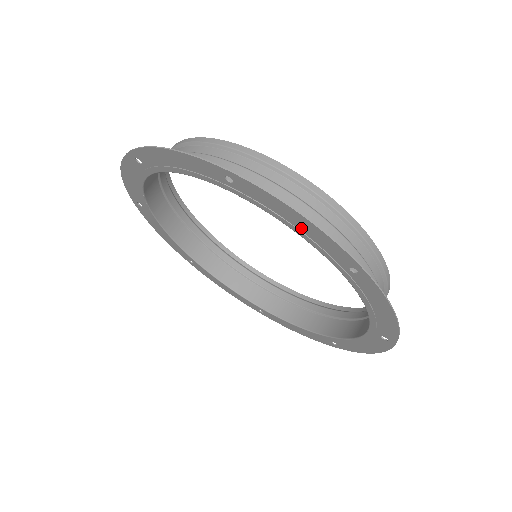
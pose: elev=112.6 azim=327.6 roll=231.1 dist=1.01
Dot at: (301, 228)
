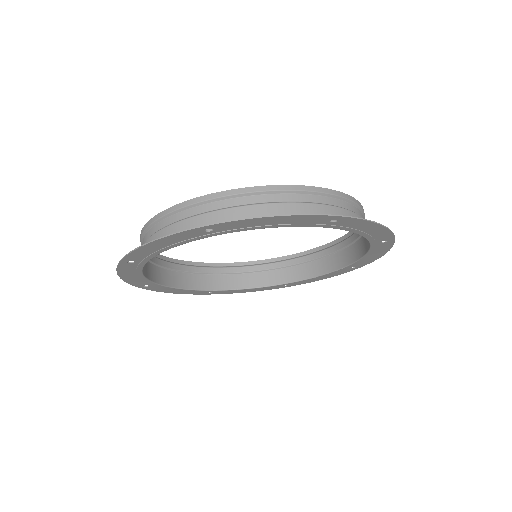
Dot at: (369, 232)
